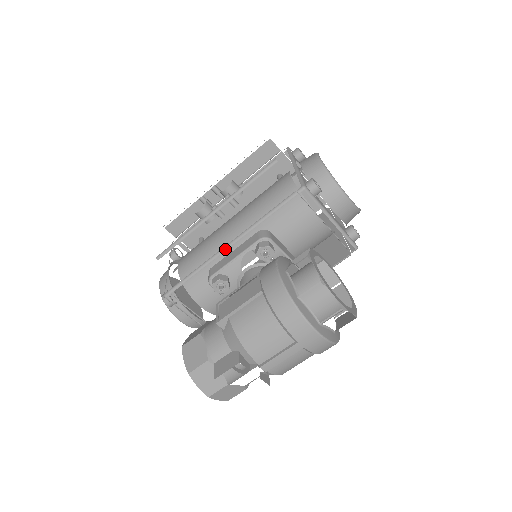
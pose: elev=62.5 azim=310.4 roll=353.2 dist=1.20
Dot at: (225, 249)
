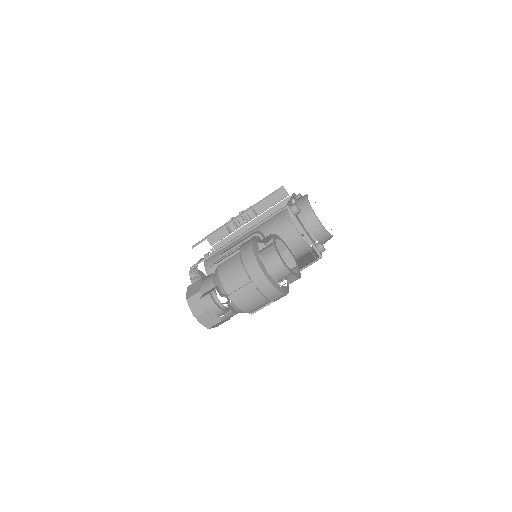
Dot at: (233, 241)
